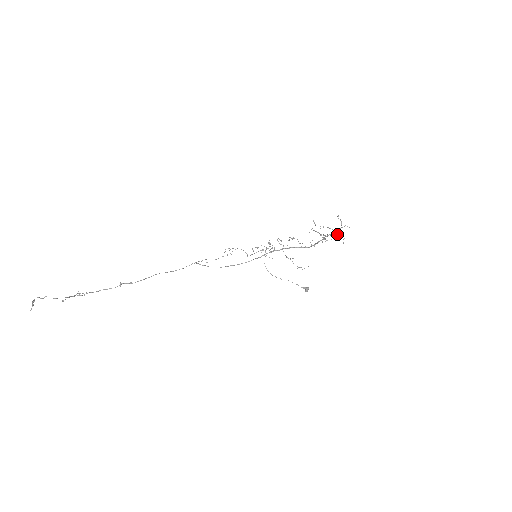
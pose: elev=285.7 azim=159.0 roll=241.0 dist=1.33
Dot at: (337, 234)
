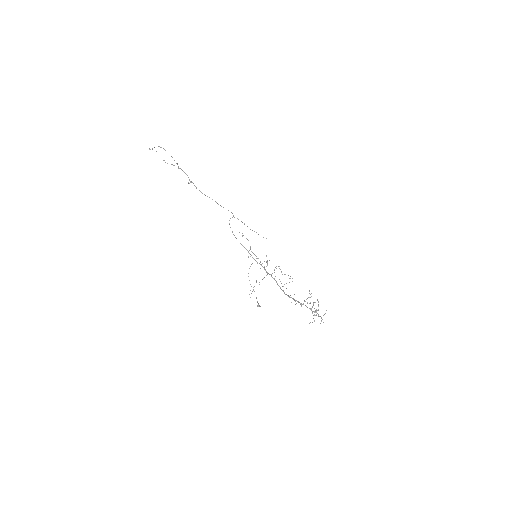
Dot at: (314, 315)
